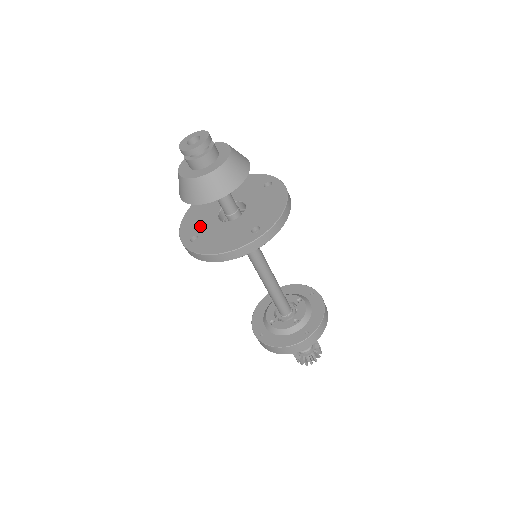
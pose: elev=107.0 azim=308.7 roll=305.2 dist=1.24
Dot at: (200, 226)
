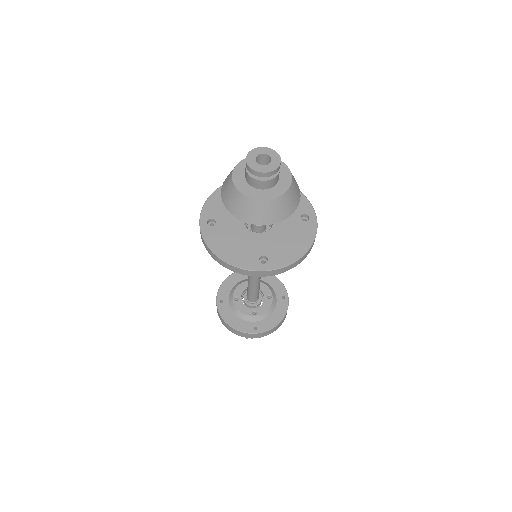
Dot at: (224, 213)
